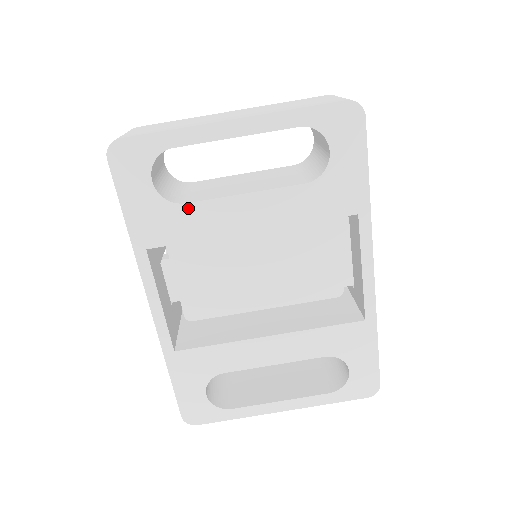
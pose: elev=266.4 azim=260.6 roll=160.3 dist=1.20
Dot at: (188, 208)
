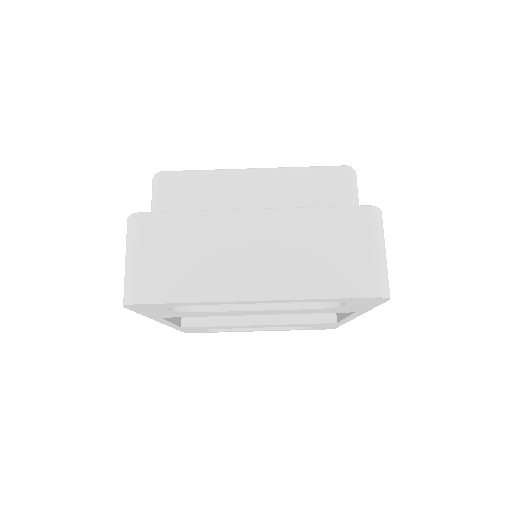
Dot at: (202, 313)
